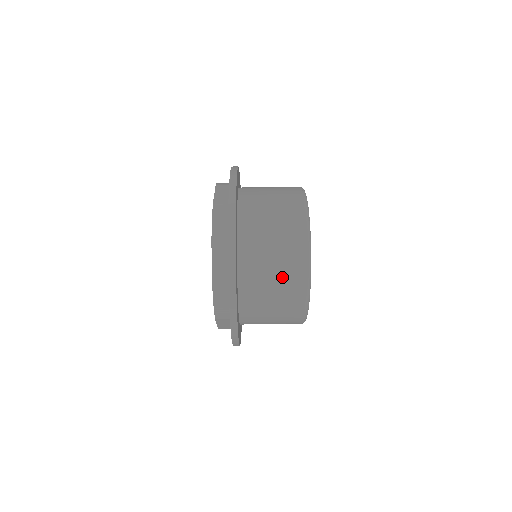
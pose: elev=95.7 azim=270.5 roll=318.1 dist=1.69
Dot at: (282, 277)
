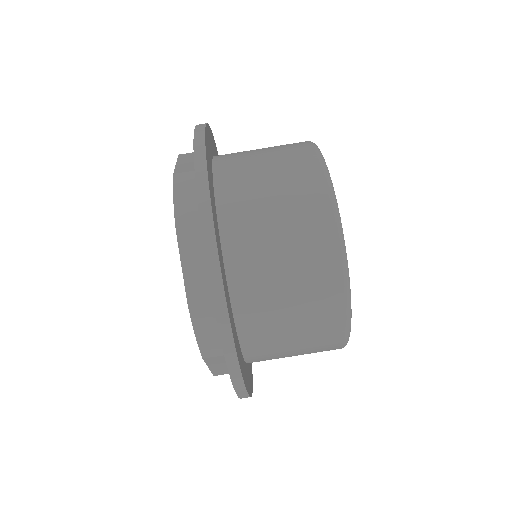
Dot at: (300, 270)
